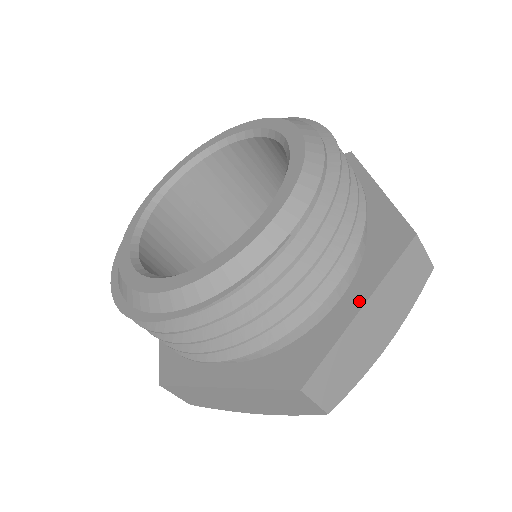
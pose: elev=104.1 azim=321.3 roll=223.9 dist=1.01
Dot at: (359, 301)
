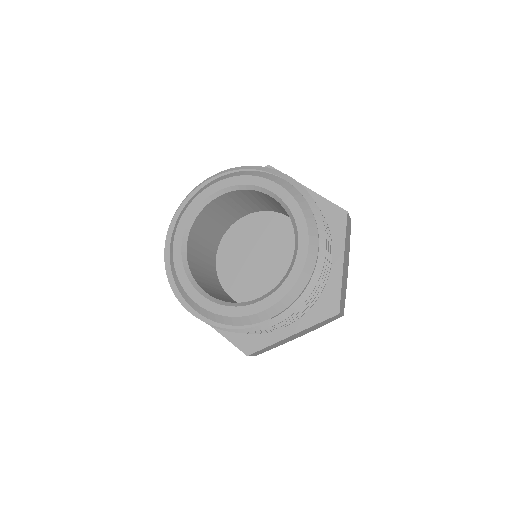
Dot at: (293, 331)
